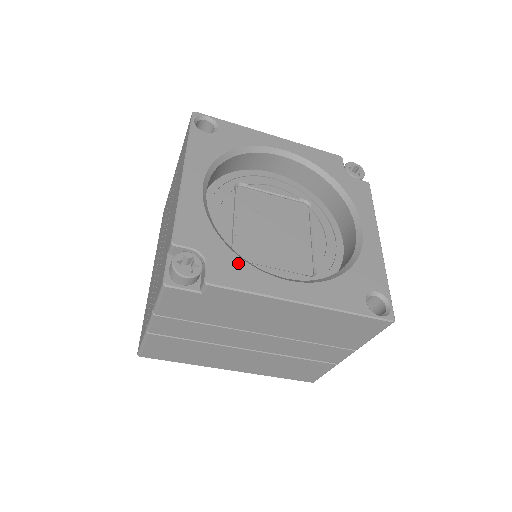
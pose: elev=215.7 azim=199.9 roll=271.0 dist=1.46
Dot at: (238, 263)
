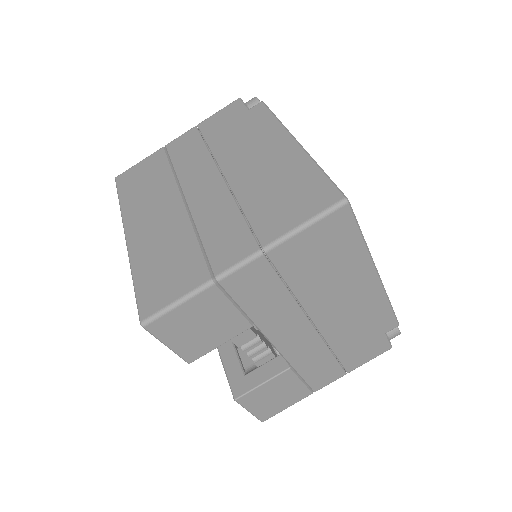
Dot at: occluded
